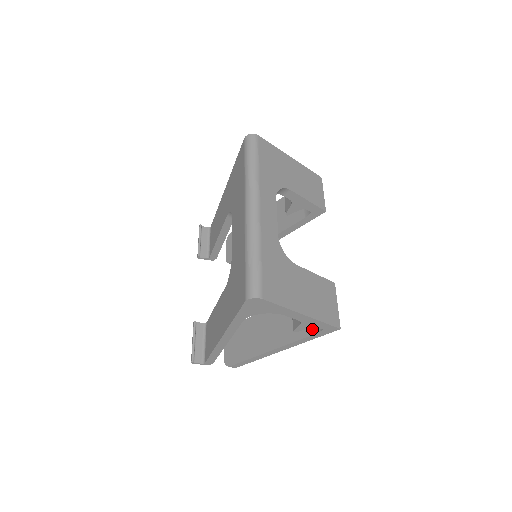
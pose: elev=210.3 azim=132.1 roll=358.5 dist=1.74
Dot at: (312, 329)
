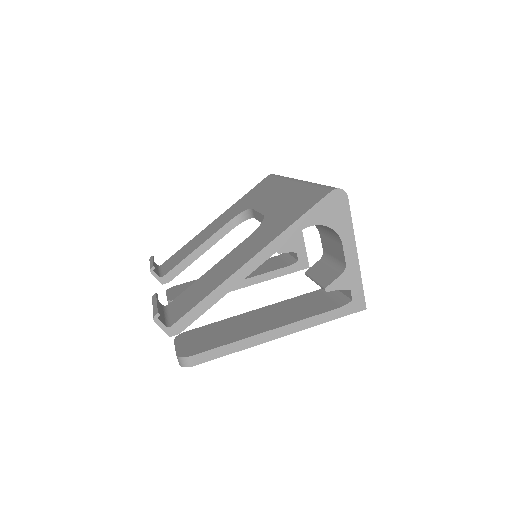
Dot at: (334, 306)
